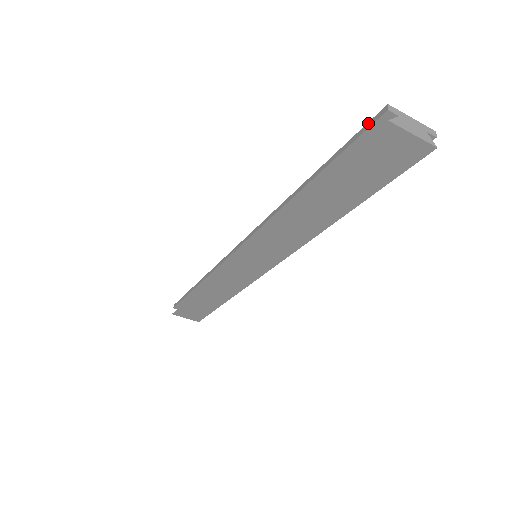
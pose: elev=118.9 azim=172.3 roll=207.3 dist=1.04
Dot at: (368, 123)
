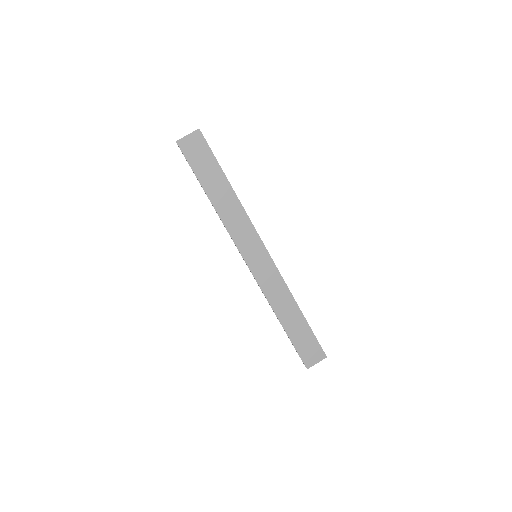
Dot at: (182, 153)
